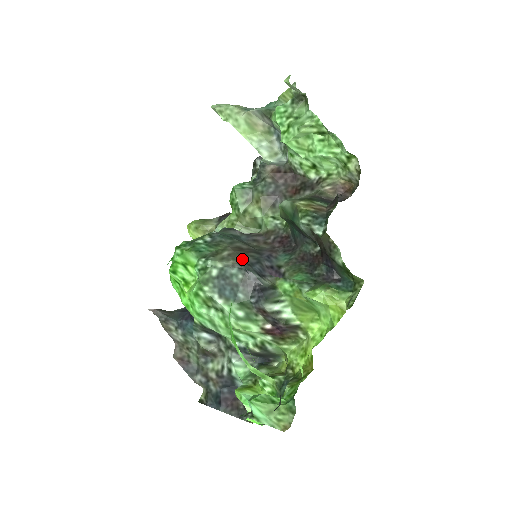
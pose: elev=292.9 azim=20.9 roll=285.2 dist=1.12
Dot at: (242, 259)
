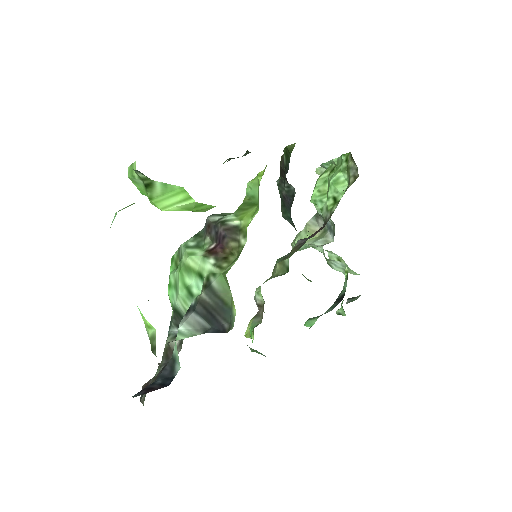
Dot at: occluded
